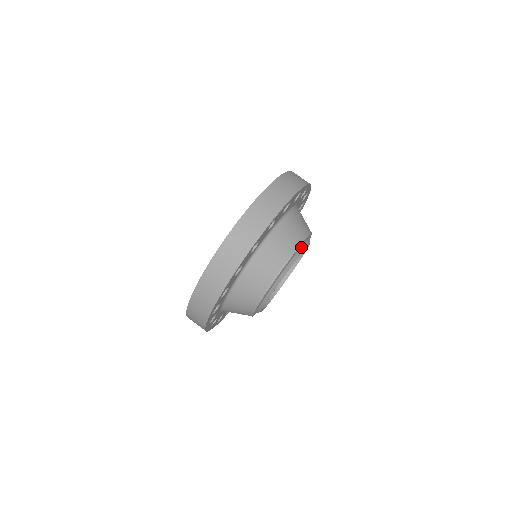
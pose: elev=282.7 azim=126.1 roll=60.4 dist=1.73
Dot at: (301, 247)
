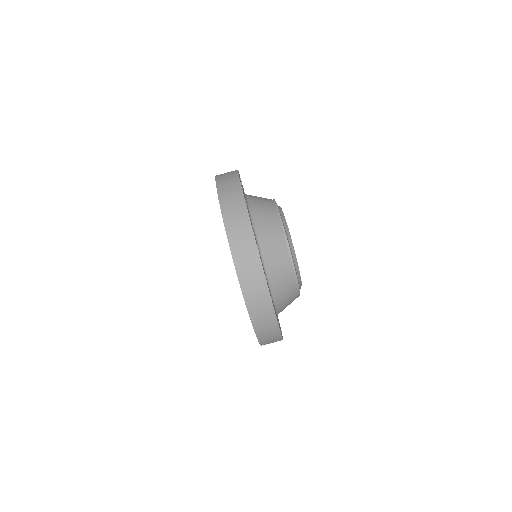
Dot at: occluded
